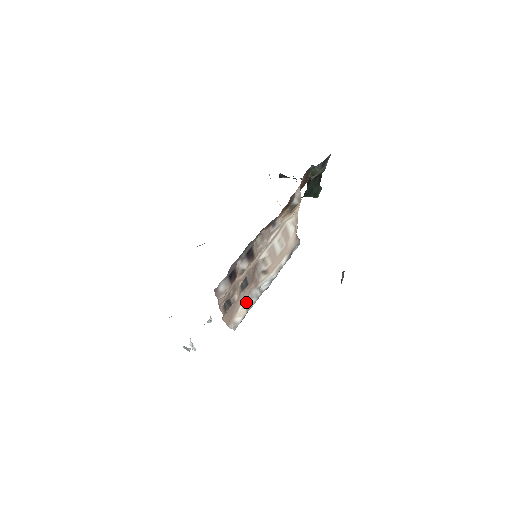
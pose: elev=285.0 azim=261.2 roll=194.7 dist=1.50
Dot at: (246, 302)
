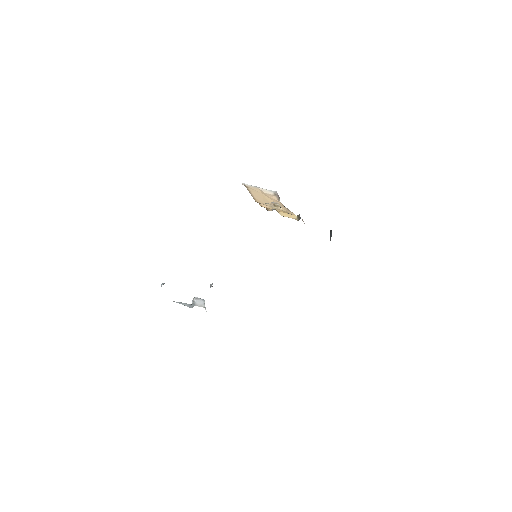
Dot at: occluded
